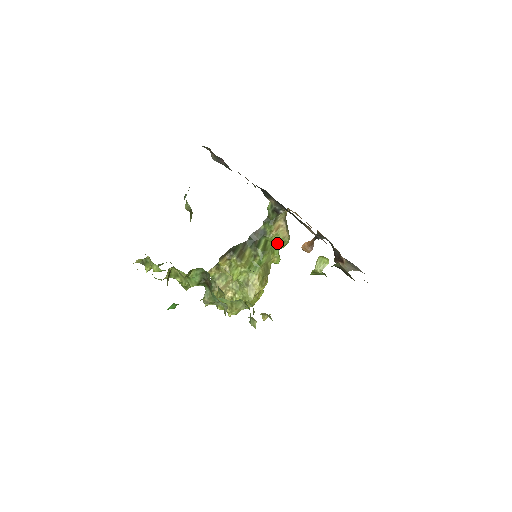
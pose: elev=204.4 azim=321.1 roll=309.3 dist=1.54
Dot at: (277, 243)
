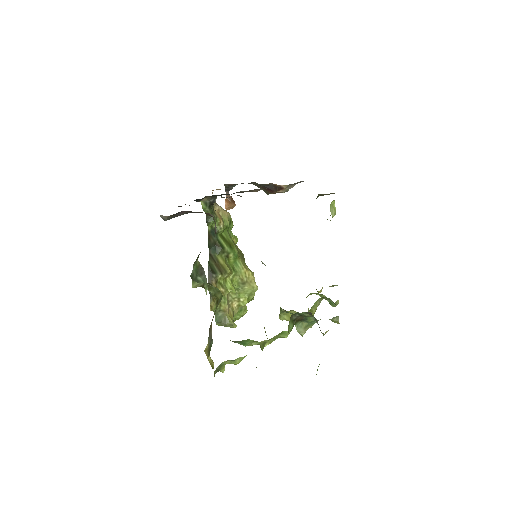
Dot at: (228, 227)
